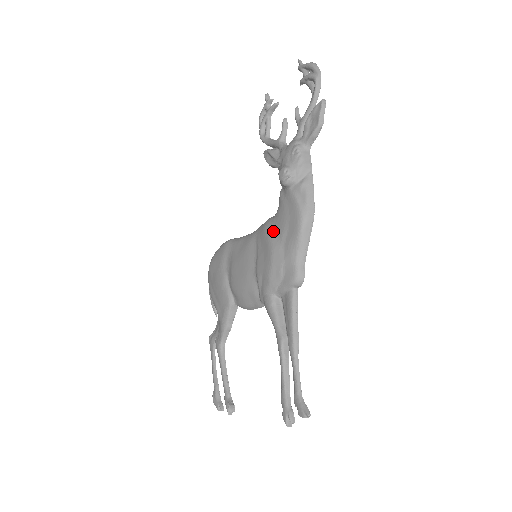
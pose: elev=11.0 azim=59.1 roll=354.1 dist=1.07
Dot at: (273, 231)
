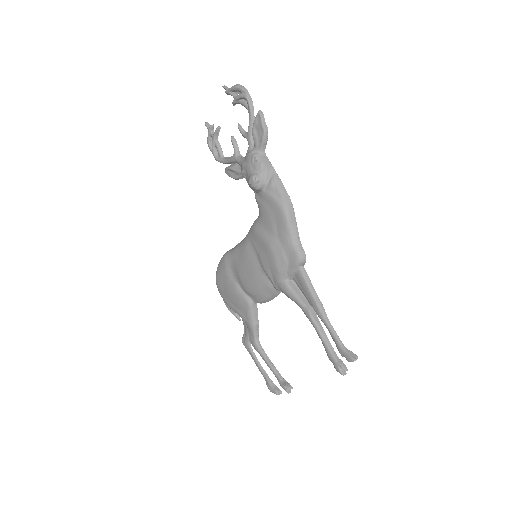
Dot at: (263, 230)
